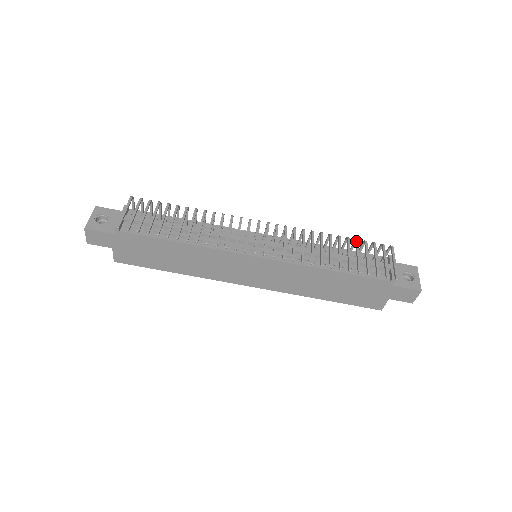
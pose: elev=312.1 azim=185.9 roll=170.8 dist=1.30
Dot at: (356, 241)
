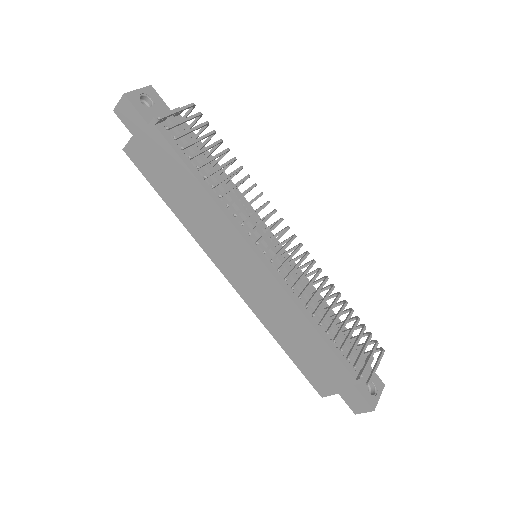
Dot at: (358, 319)
